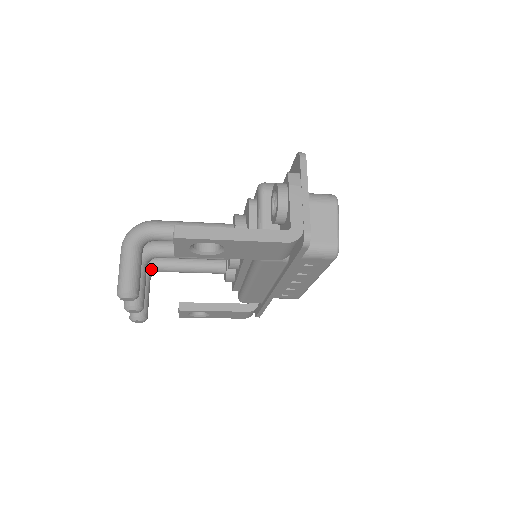
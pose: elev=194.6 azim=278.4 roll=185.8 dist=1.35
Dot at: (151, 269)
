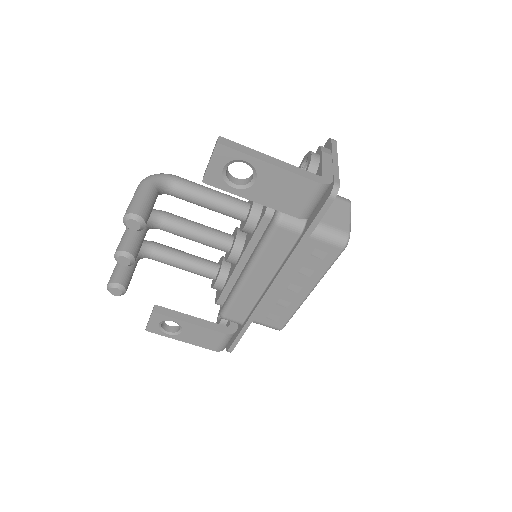
Dot at: (143, 249)
